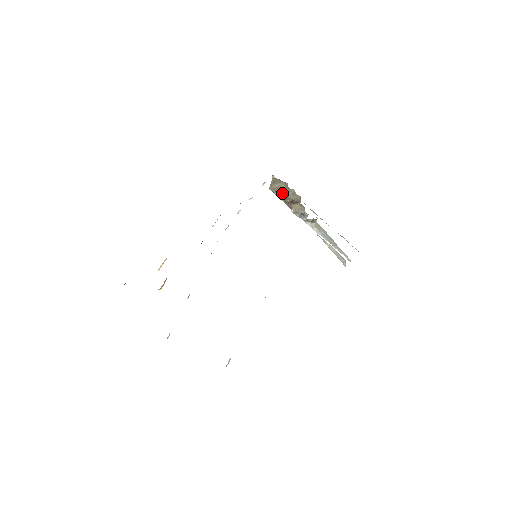
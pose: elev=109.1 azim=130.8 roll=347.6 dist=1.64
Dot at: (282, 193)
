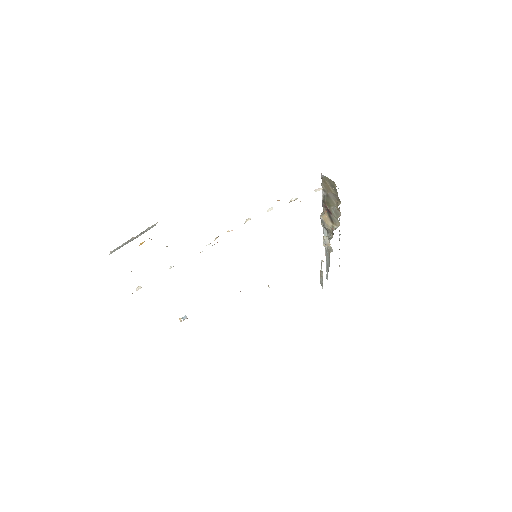
Dot at: (328, 196)
